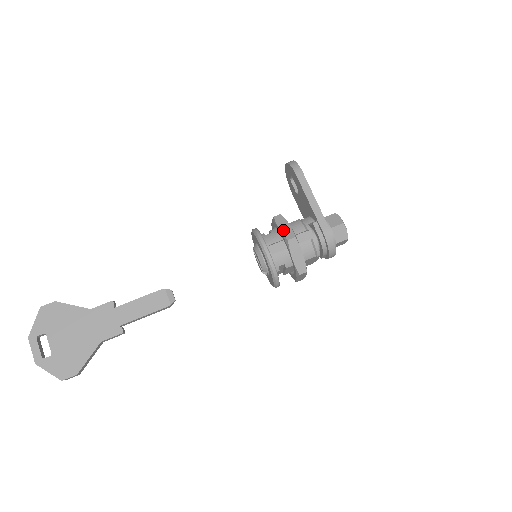
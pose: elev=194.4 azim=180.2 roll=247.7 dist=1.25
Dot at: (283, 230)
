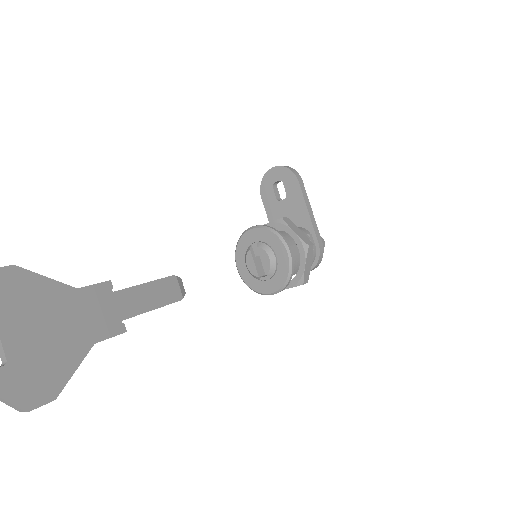
Dot at: (299, 234)
